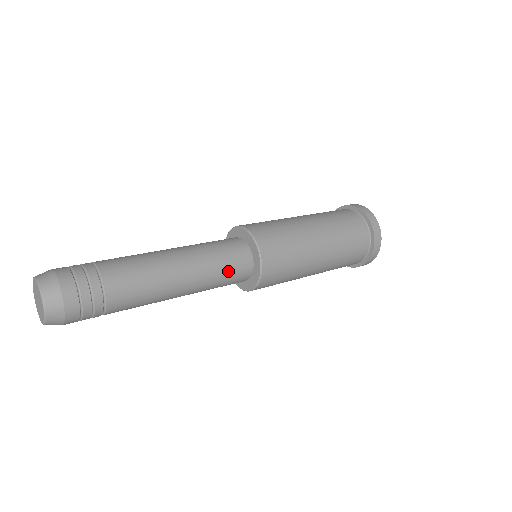
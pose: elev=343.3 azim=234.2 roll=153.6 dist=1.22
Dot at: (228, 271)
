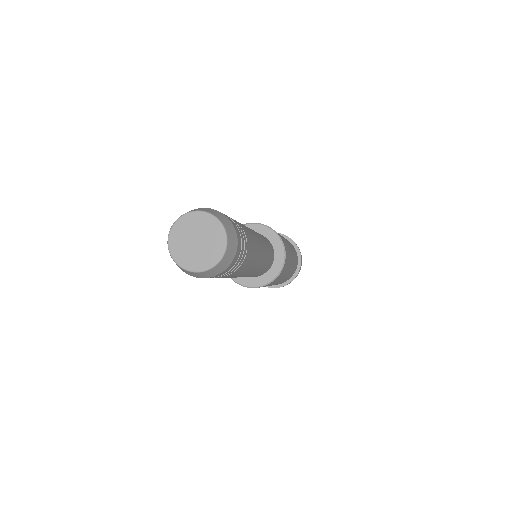
Dot at: (269, 246)
